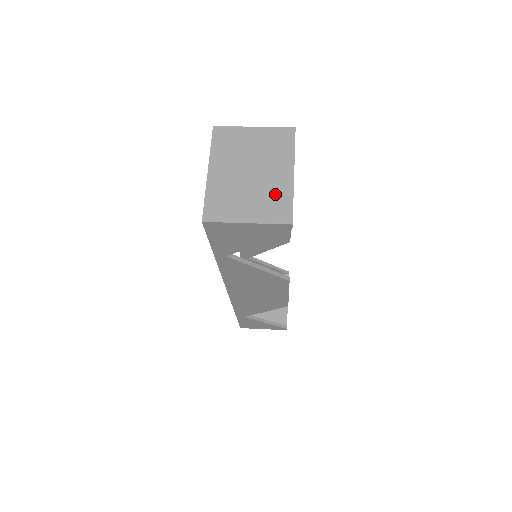
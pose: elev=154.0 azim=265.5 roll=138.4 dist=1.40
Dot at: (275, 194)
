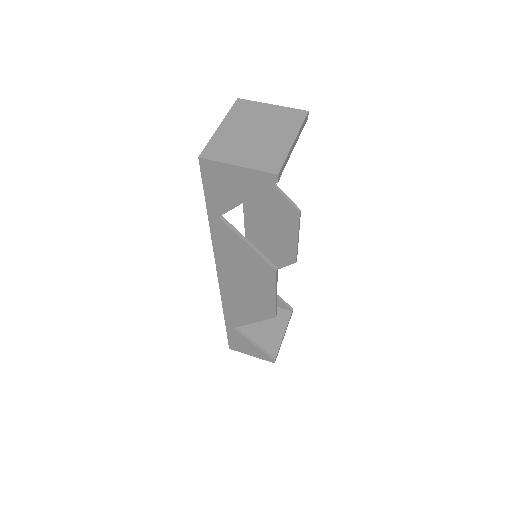
Dot at: (271, 151)
